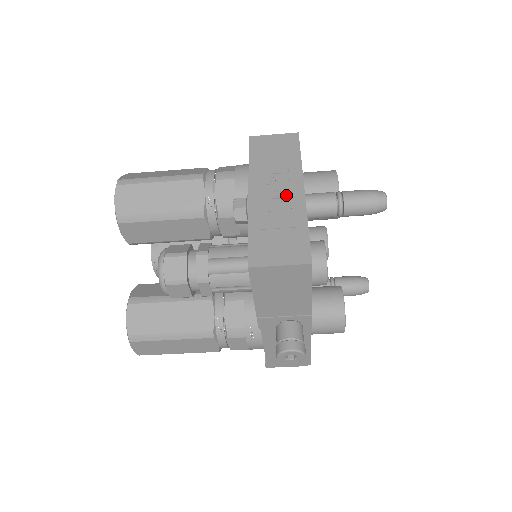
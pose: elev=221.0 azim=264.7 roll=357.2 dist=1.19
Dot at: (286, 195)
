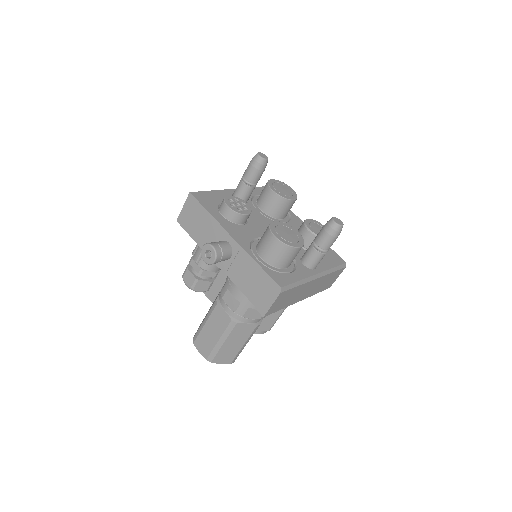
Dot at: occluded
